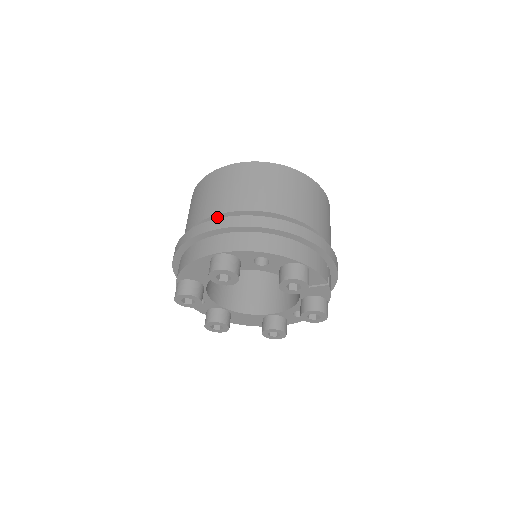
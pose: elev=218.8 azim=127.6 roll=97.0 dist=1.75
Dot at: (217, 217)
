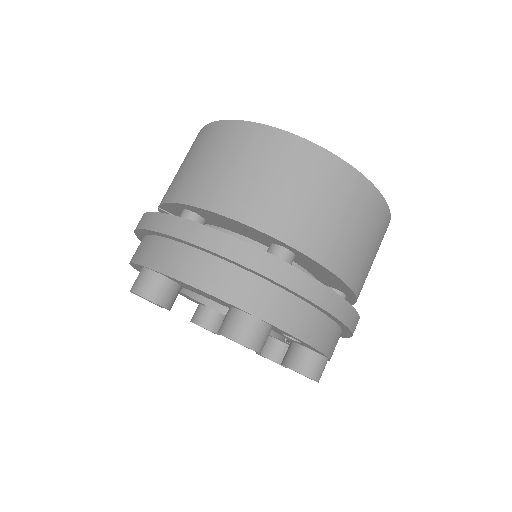
Dot at: (276, 240)
